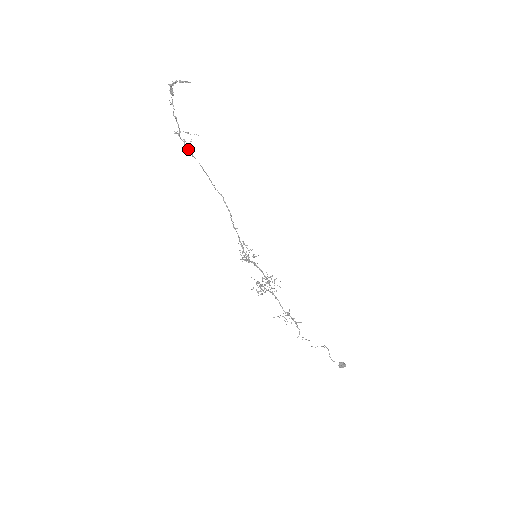
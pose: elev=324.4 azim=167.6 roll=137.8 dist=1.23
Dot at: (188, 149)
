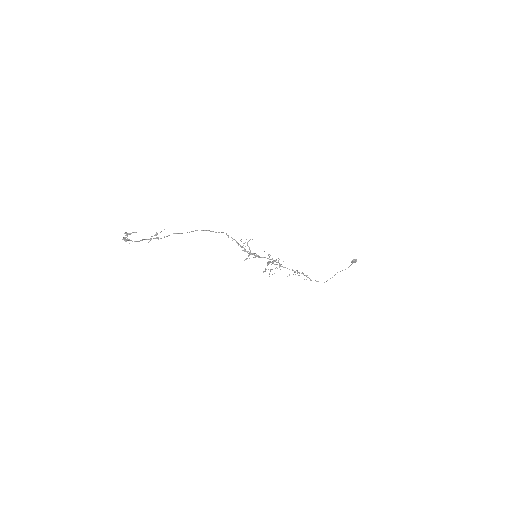
Dot at: occluded
